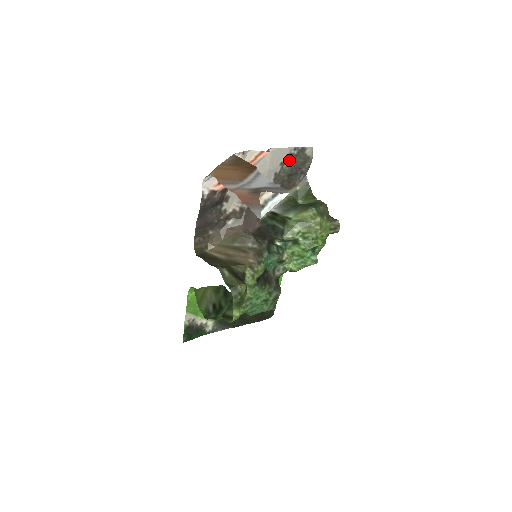
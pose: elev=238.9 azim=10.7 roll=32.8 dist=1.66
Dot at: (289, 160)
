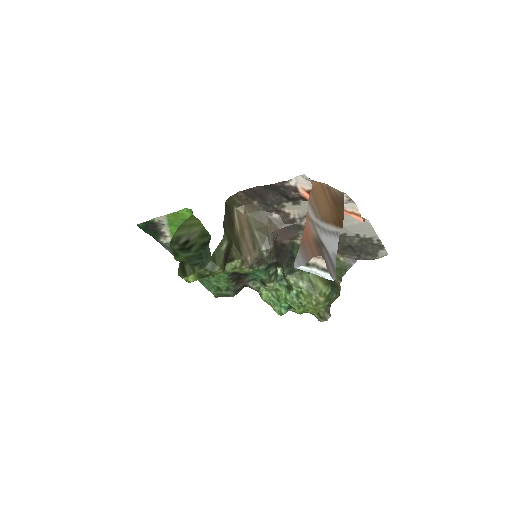
Dot at: (365, 240)
